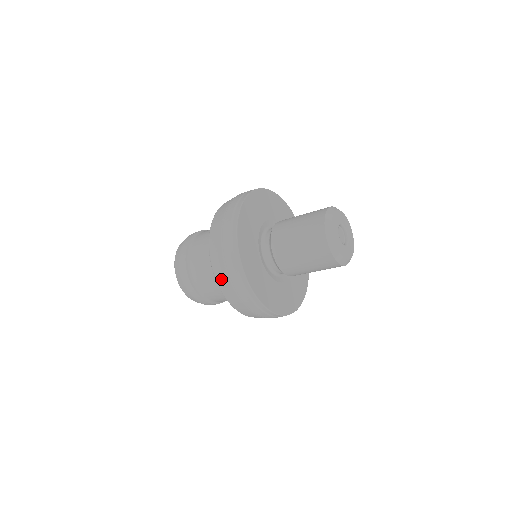
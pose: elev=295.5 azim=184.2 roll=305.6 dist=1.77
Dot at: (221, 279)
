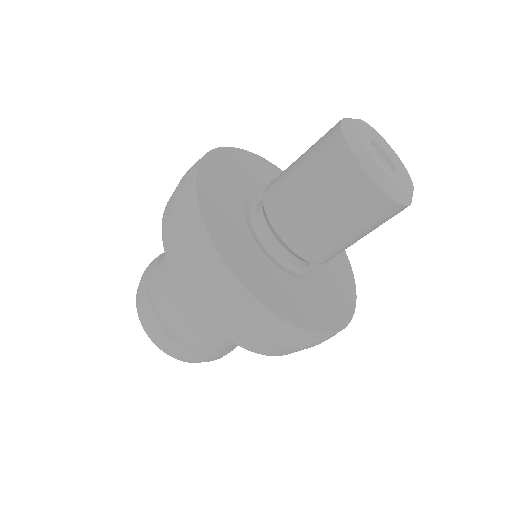
Dot at: (168, 206)
